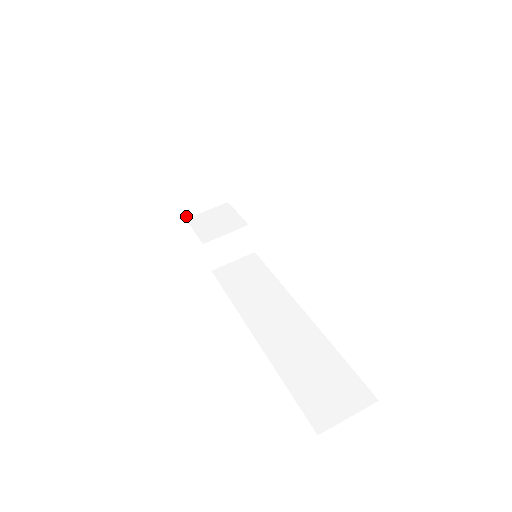
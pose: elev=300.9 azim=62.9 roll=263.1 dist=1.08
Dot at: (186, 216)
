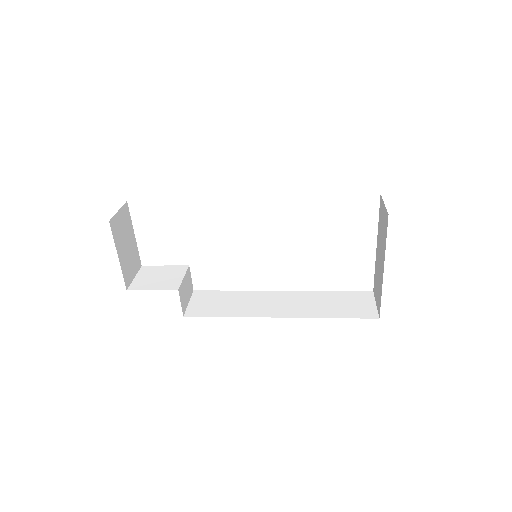
Dot at: (126, 287)
